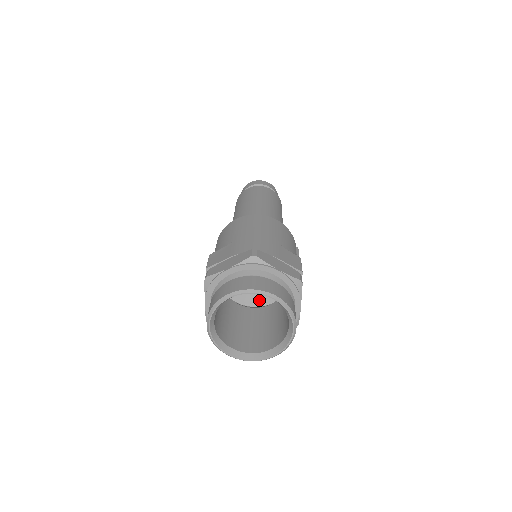
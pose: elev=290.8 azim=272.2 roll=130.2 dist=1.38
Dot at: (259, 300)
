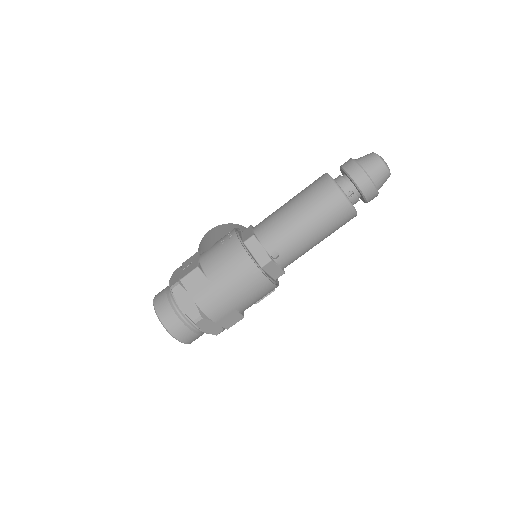
Dot at: occluded
